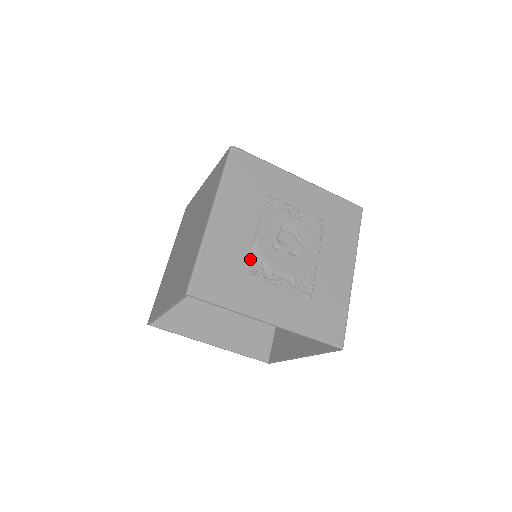
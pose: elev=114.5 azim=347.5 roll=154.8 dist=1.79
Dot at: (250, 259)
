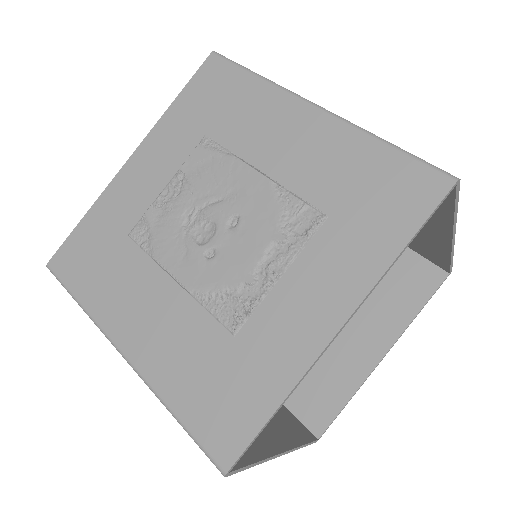
Dot at: (212, 315)
